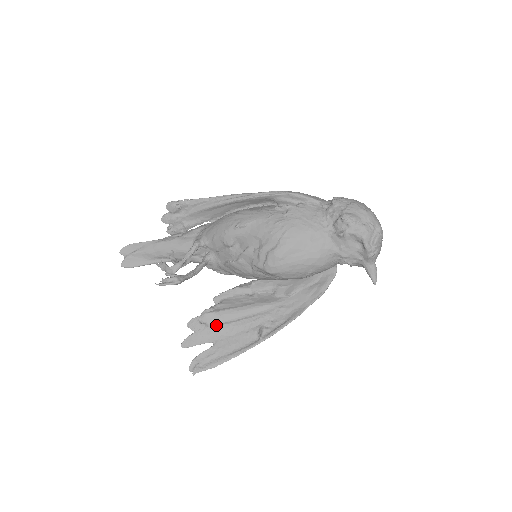
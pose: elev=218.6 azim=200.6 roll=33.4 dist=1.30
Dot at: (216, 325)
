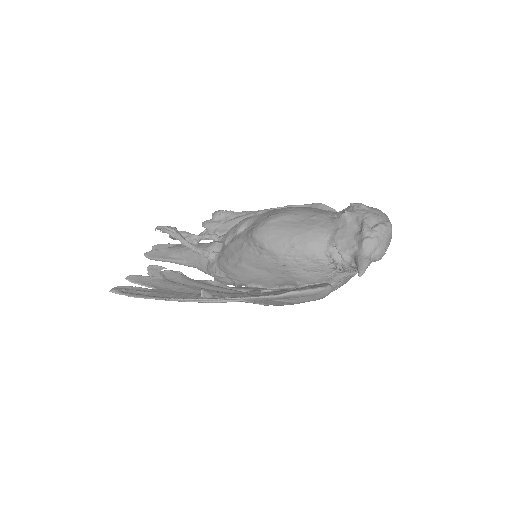
Dot at: (172, 281)
